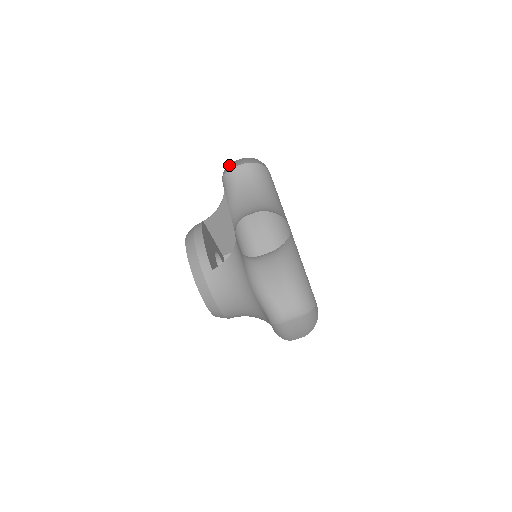
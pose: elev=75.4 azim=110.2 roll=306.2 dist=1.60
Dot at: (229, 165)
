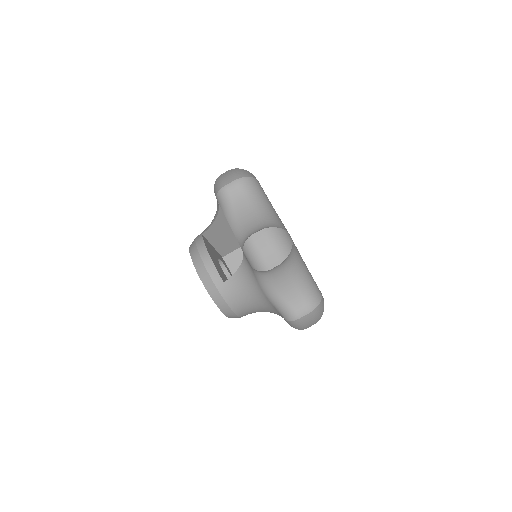
Dot at: (220, 182)
